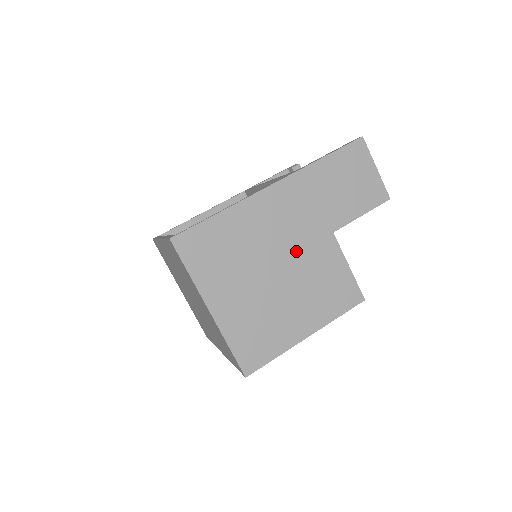
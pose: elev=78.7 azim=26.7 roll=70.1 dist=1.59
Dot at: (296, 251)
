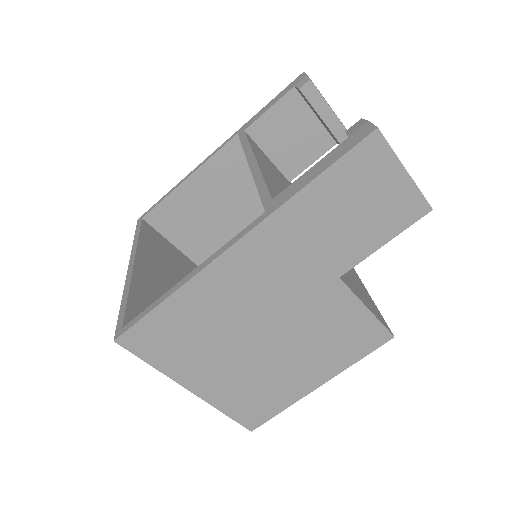
Dot at: (287, 311)
